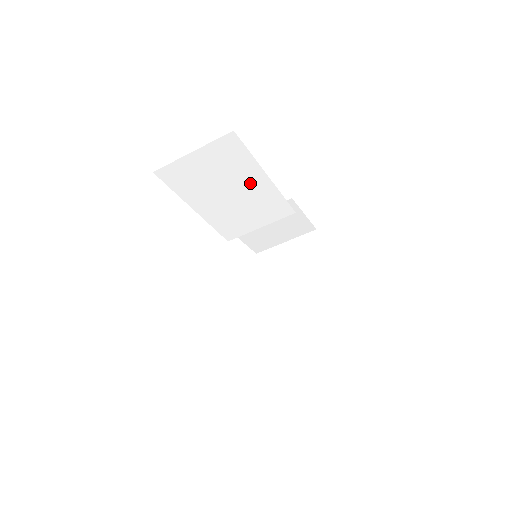
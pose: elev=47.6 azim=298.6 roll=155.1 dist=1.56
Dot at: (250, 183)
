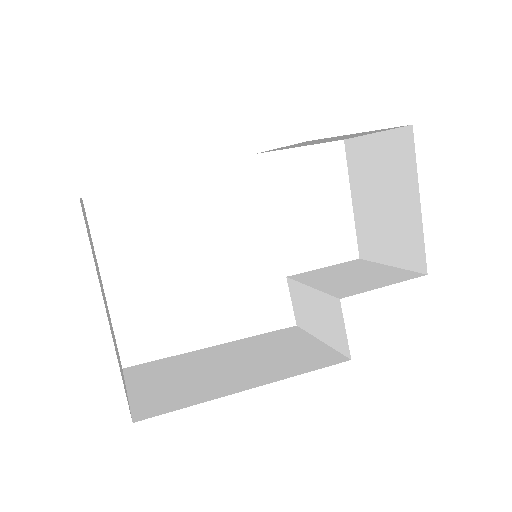
Dot at: occluded
